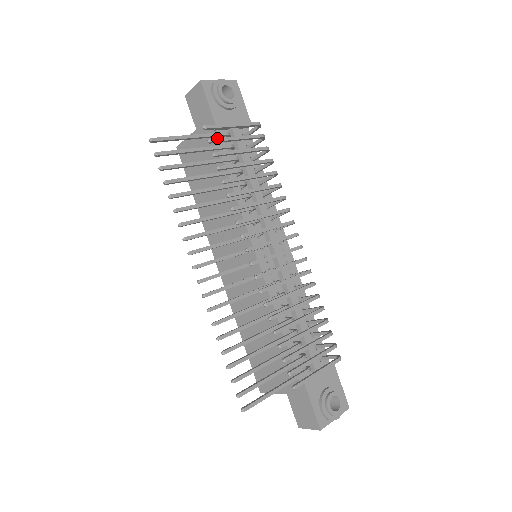
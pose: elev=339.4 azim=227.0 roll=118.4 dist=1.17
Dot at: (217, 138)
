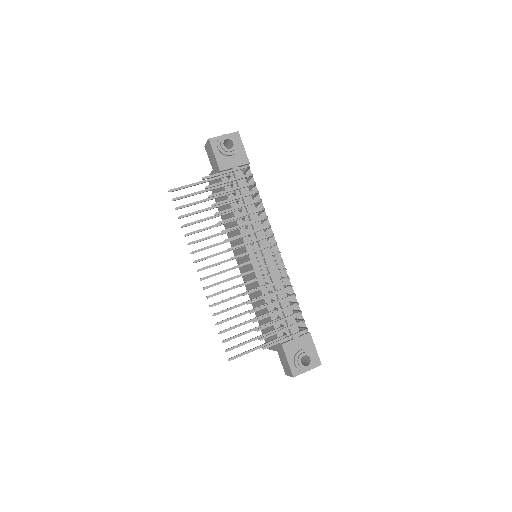
Dot at: (212, 184)
